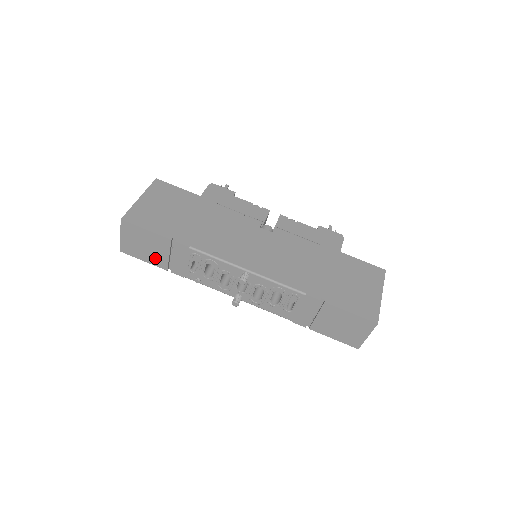
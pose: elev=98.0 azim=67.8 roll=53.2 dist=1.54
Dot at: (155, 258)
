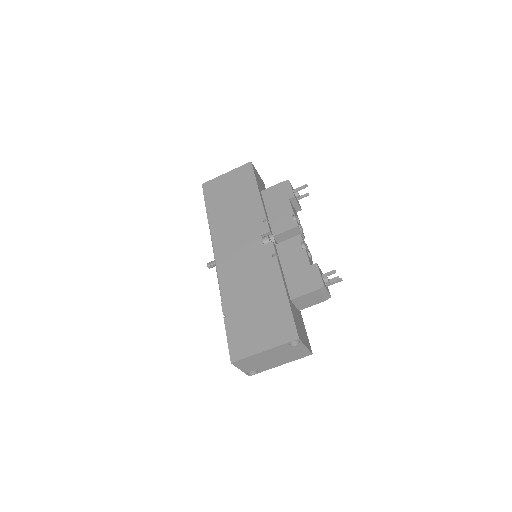
Dot at: occluded
